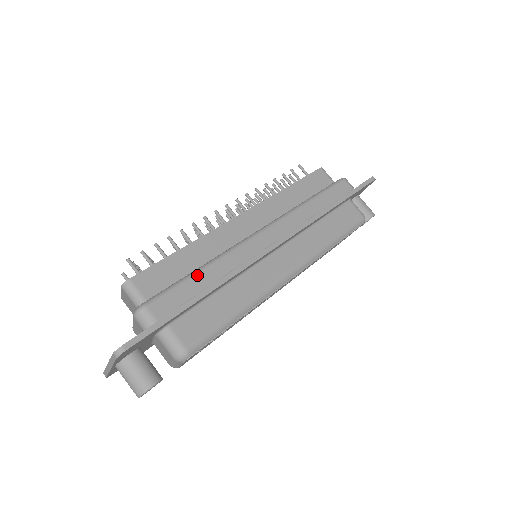
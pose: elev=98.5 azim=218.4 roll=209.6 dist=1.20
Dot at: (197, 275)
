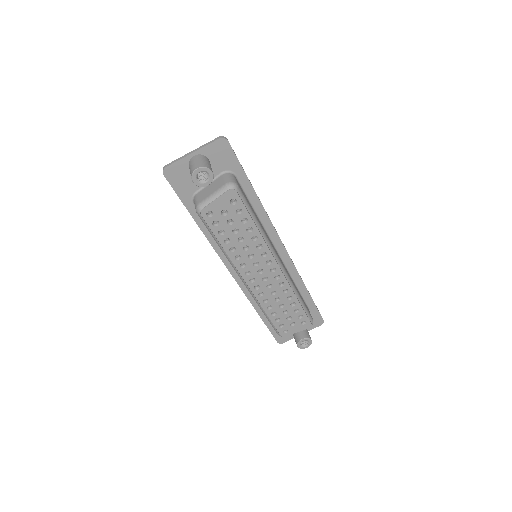
Dot at: occluded
